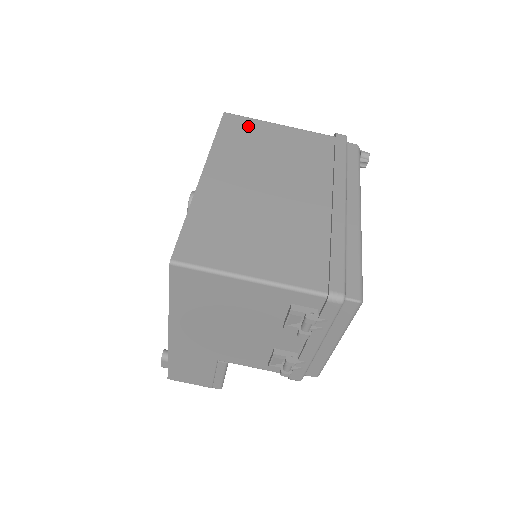
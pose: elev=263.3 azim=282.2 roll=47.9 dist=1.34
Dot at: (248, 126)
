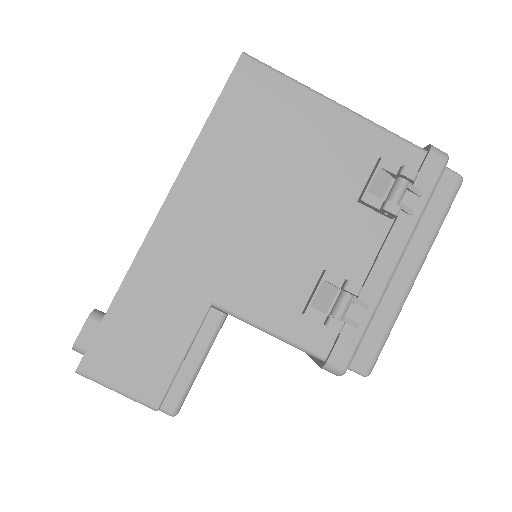
Dot at: occluded
